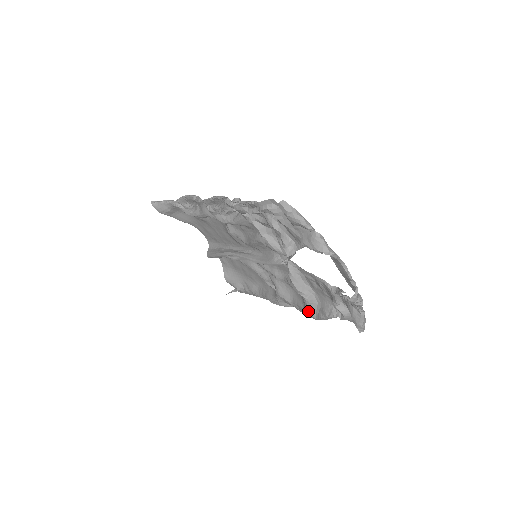
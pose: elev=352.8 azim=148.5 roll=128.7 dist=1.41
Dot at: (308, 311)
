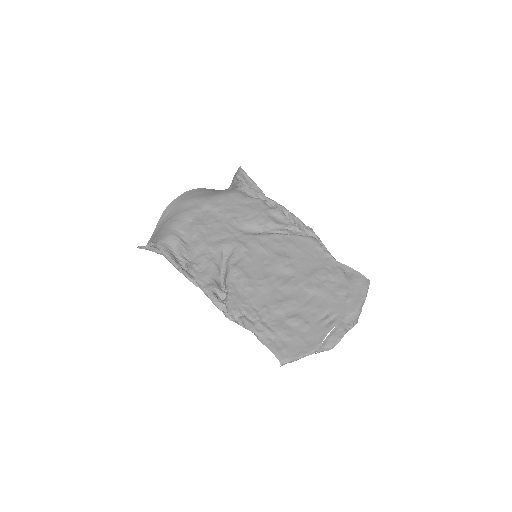
Dot at: occluded
